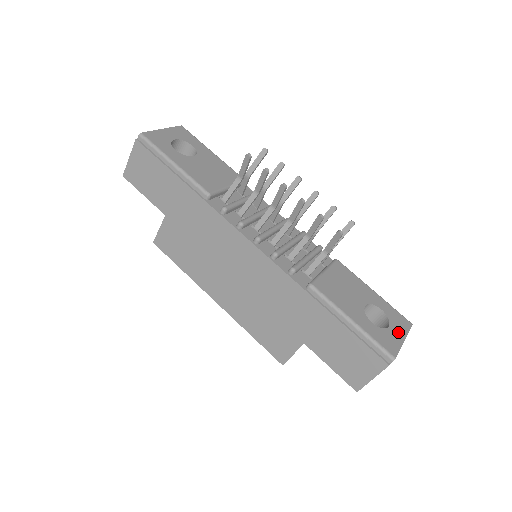
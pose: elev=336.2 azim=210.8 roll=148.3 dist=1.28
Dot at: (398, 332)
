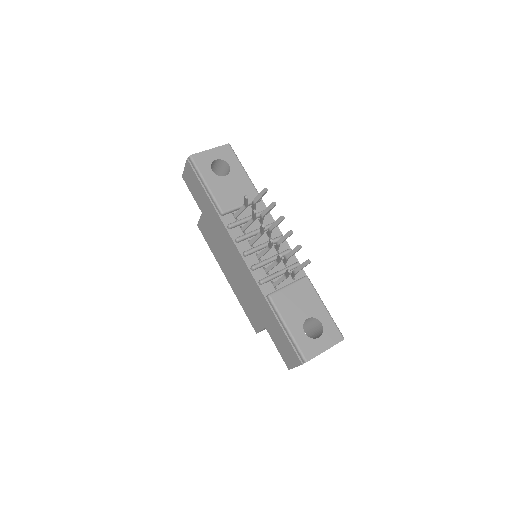
Dot at: (324, 343)
